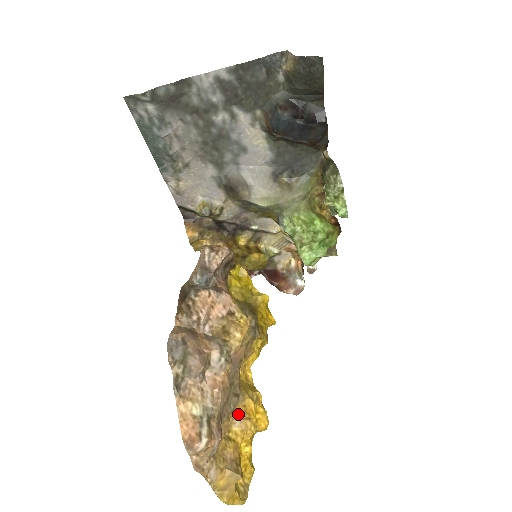
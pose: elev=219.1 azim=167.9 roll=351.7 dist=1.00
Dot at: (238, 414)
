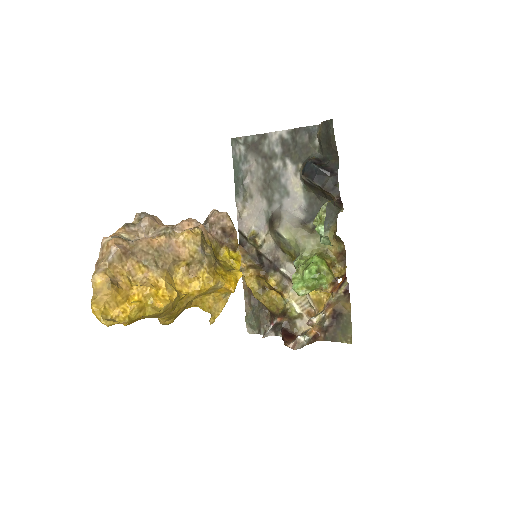
Dot at: (149, 279)
